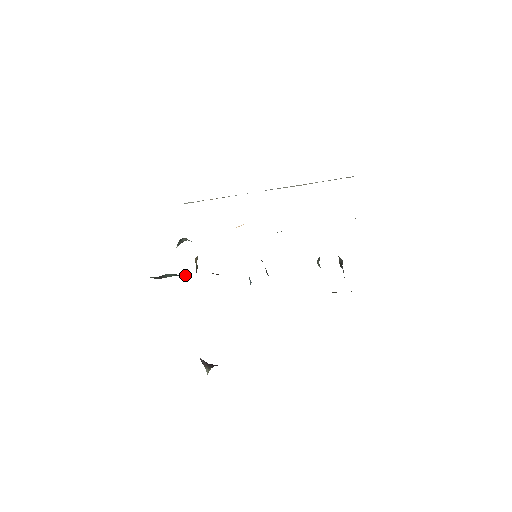
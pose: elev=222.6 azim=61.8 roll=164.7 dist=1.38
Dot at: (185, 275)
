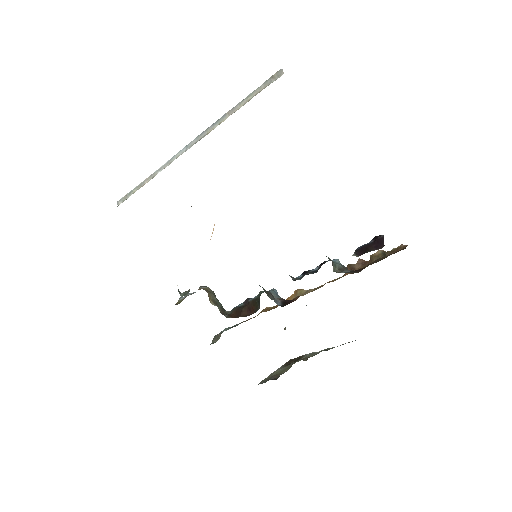
Dot at: occluded
